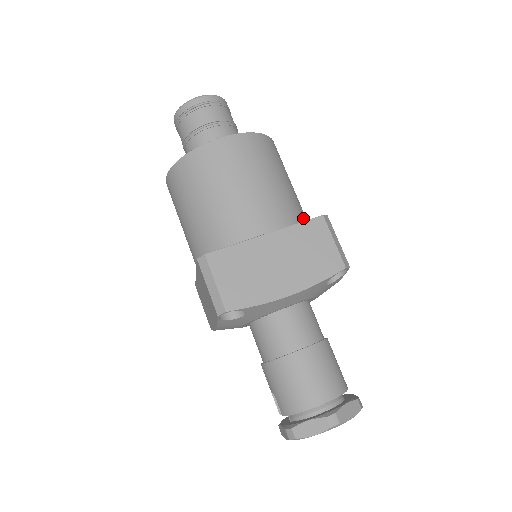
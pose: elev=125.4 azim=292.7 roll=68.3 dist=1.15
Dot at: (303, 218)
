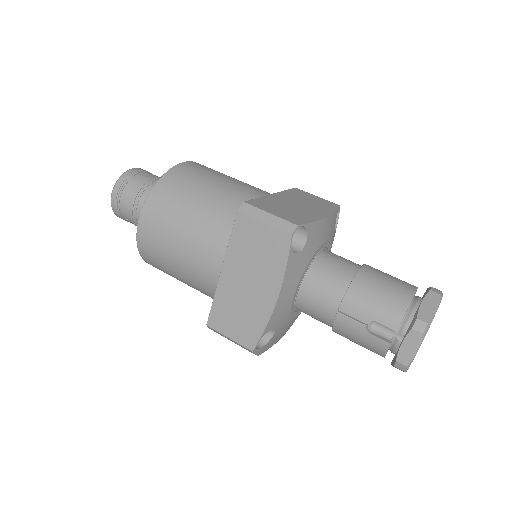
Dot at: occluded
